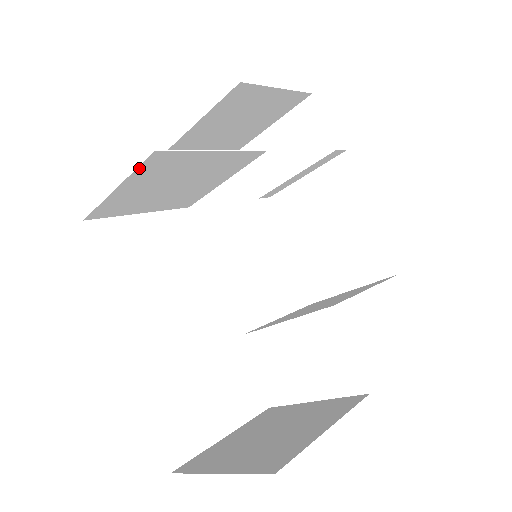
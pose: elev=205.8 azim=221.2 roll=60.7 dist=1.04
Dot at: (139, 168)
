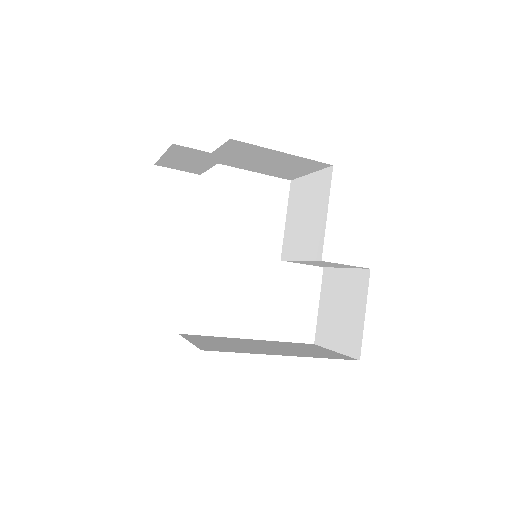
Dot at: occluded
